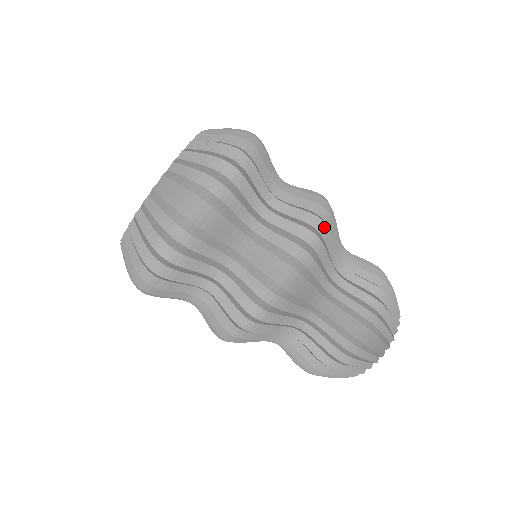
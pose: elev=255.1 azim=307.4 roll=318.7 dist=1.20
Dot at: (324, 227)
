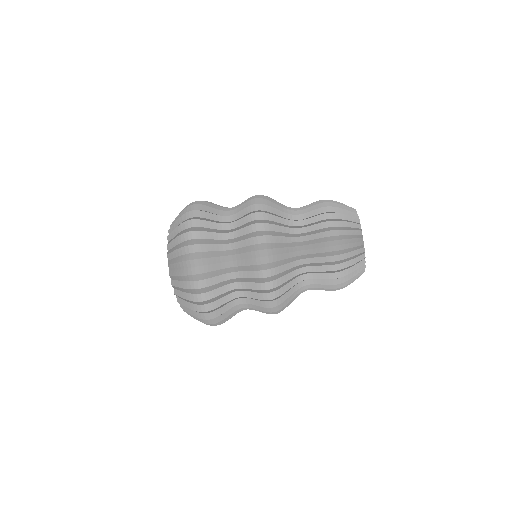
Dot at: (266, 251)
